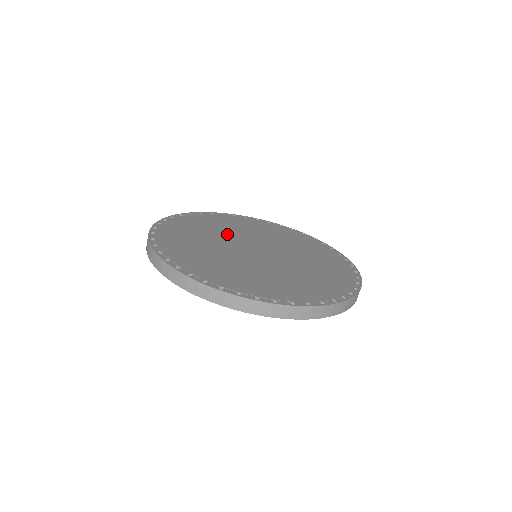
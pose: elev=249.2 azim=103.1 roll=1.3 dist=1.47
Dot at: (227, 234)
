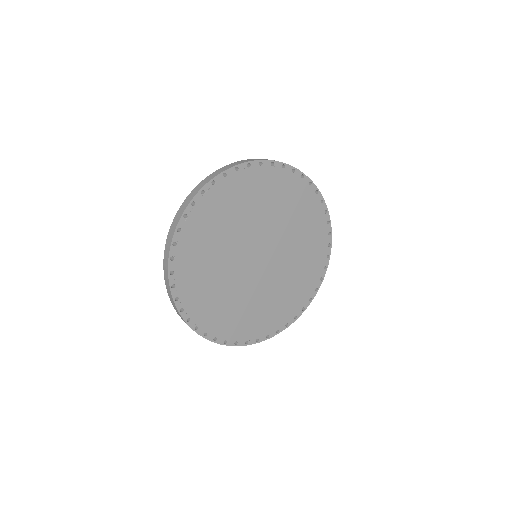
Dot at: (268, 221)
